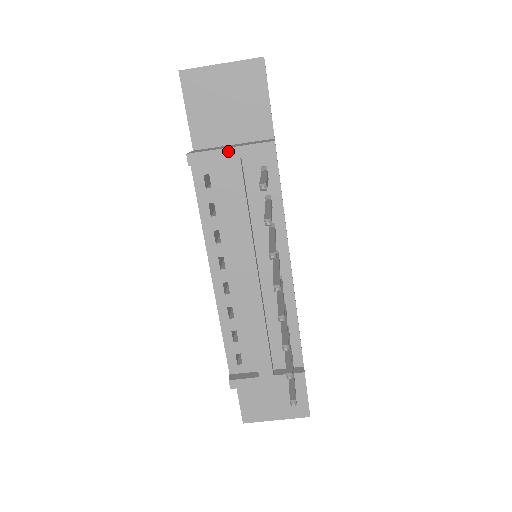
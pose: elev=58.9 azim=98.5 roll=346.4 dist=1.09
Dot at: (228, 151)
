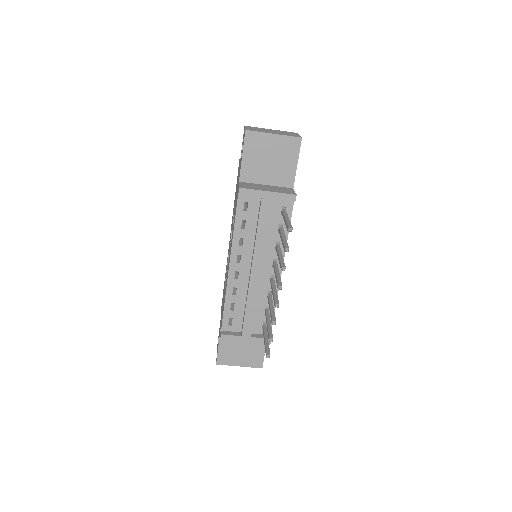
Dot at: (266, 193)
